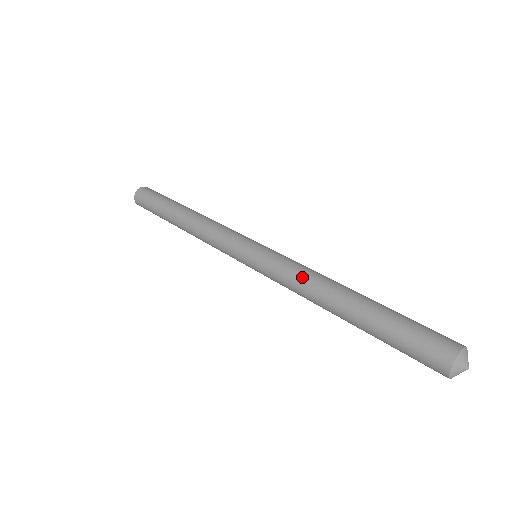
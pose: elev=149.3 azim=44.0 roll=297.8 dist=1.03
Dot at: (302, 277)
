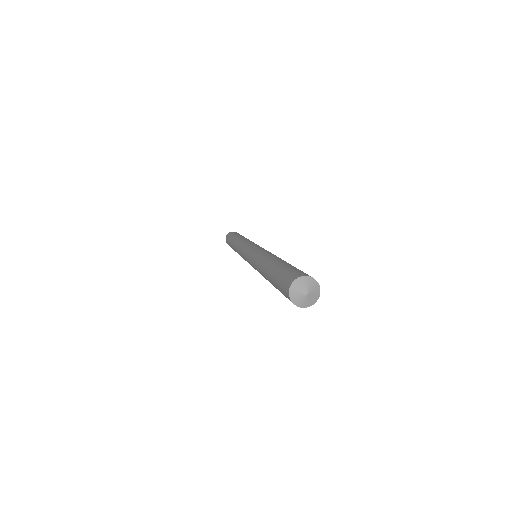
Dot at: (256, 260)
